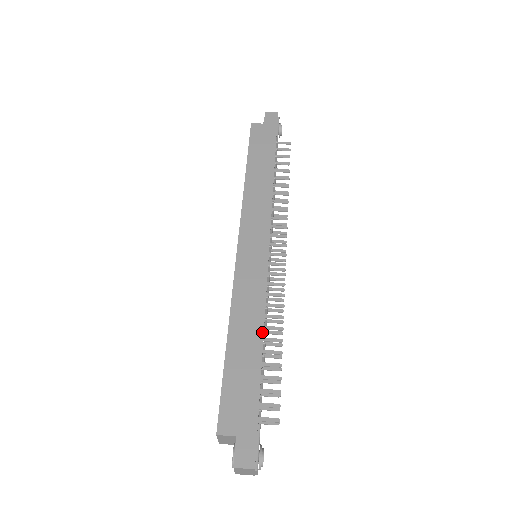
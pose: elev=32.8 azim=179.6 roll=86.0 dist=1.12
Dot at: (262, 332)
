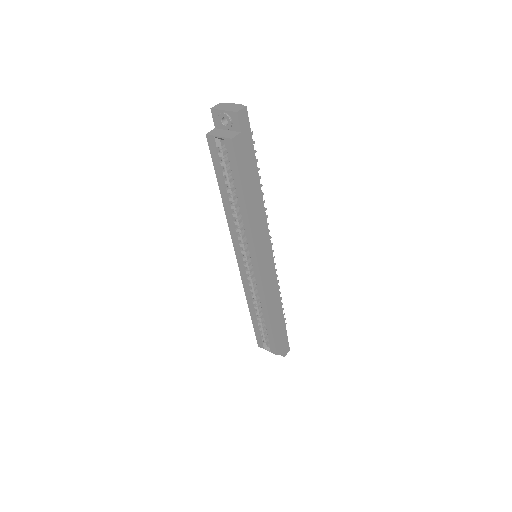
Dot at: (281, 303)
